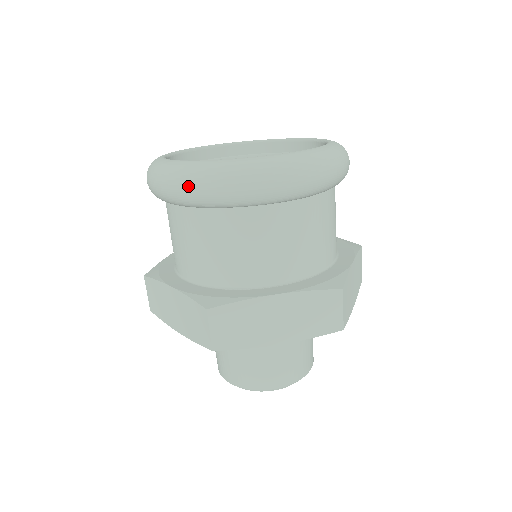
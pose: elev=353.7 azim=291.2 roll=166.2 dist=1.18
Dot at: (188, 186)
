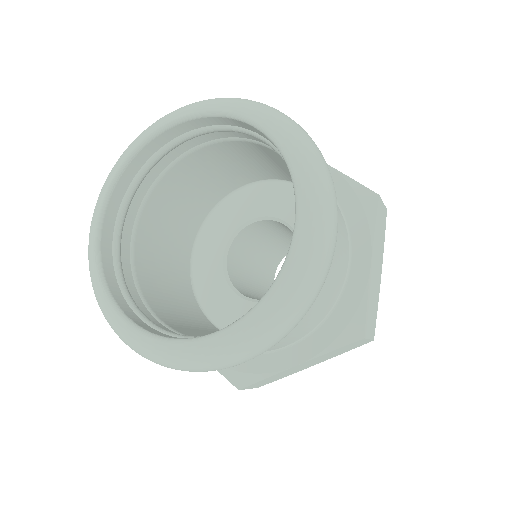
Dot at: occluded
